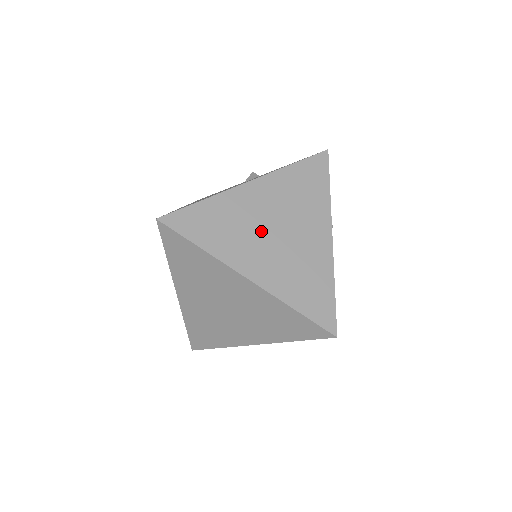
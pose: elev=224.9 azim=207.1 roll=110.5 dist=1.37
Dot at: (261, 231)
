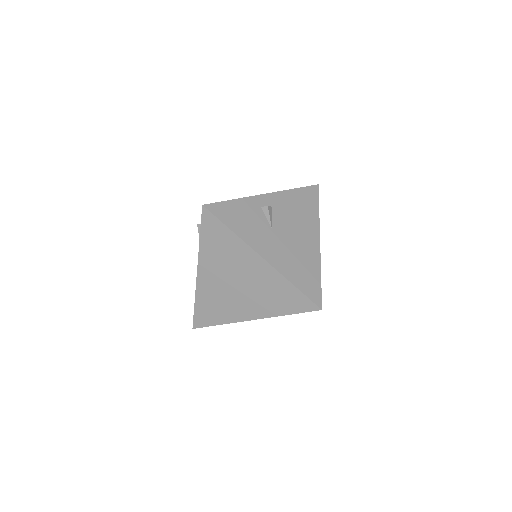
Dot at: (231, 292)
